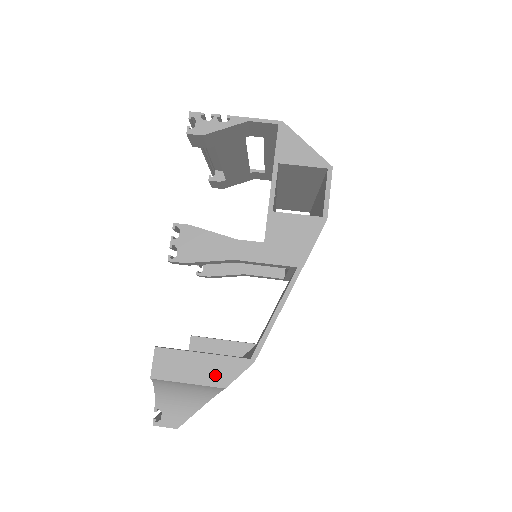
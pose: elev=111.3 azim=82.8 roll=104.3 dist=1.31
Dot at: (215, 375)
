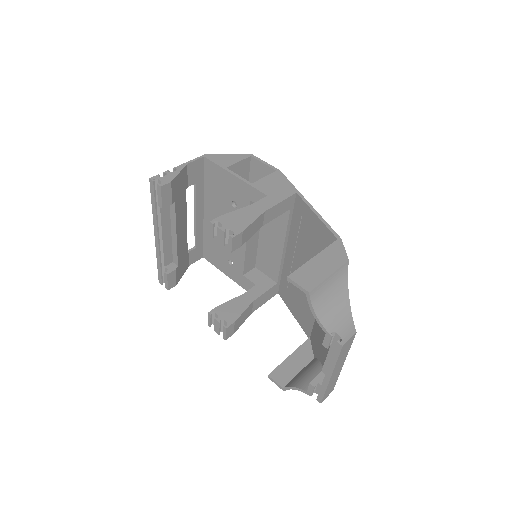
Dot at: (335, 260)
